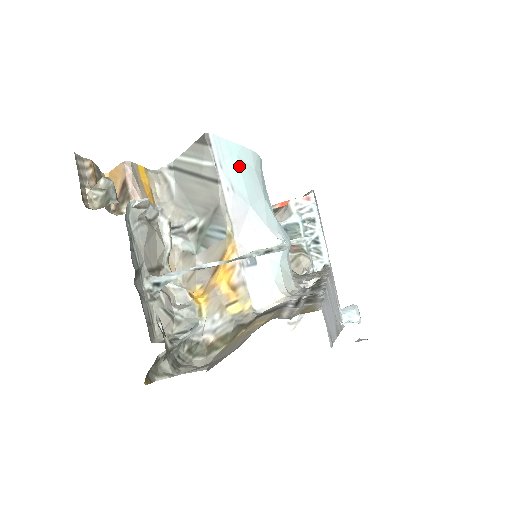
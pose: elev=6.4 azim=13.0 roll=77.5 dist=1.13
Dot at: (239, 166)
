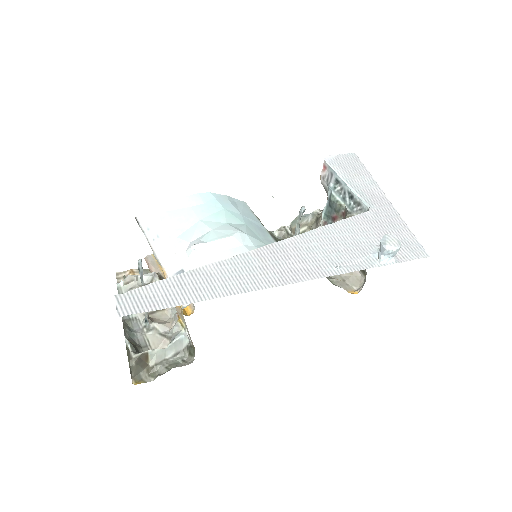
Dot at: (167, 217)
